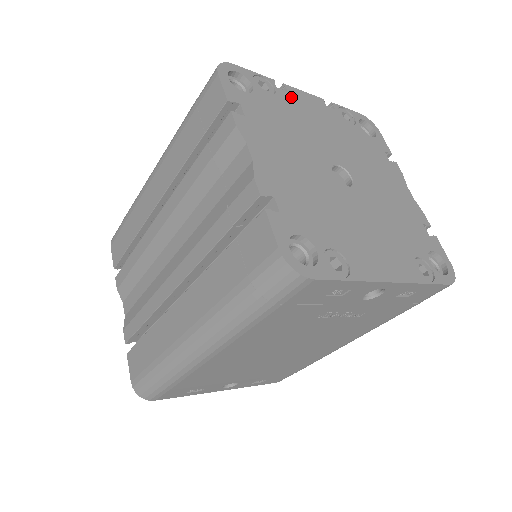
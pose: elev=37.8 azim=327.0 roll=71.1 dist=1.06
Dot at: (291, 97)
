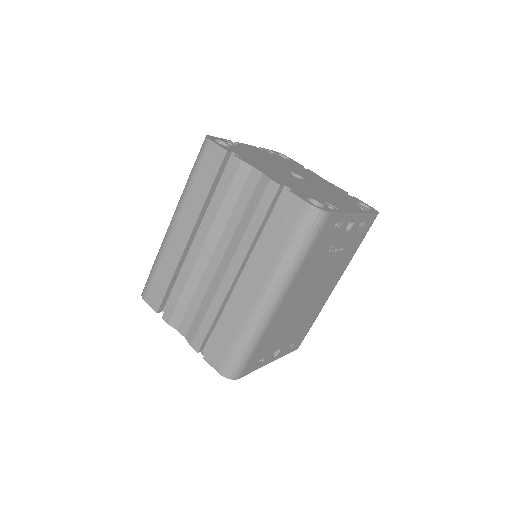
Dot at: (244, 147)
